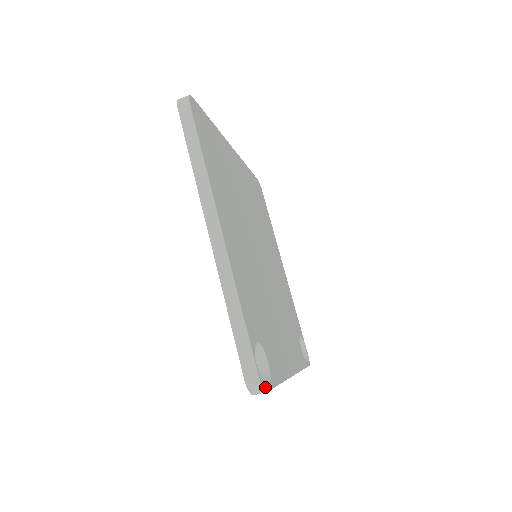
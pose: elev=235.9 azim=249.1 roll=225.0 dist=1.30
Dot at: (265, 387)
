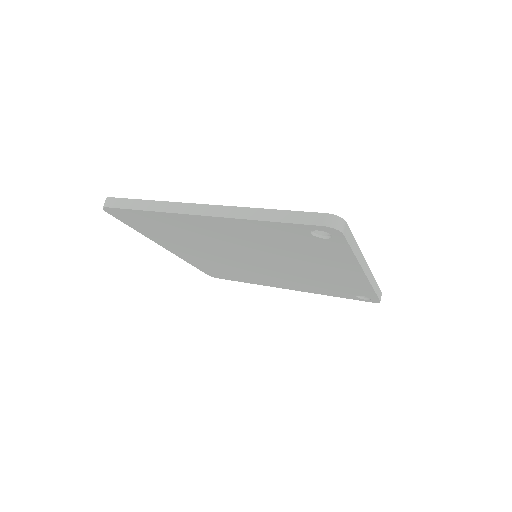
Dot at: (340, 219)
